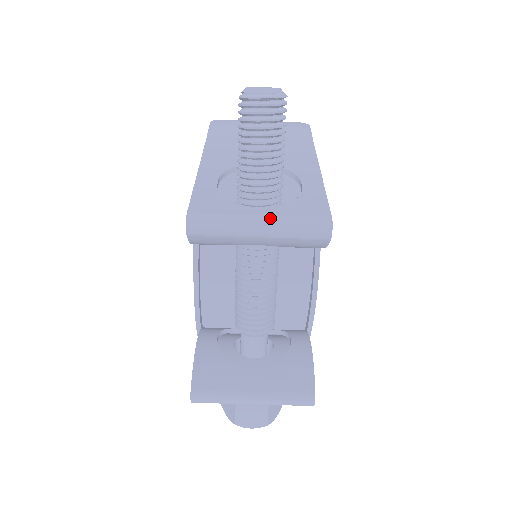
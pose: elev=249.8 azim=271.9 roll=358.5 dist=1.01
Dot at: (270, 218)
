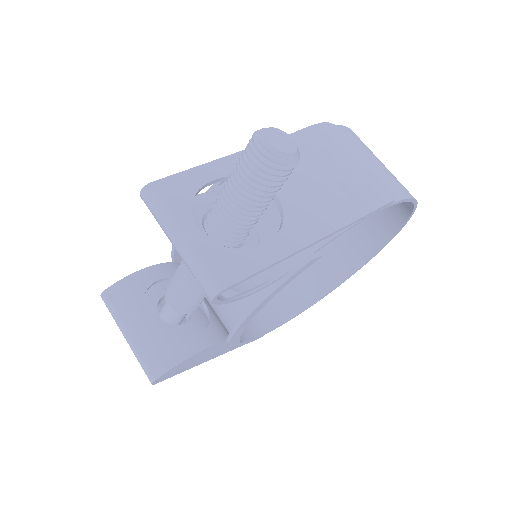
Dot at: (188, 243)
